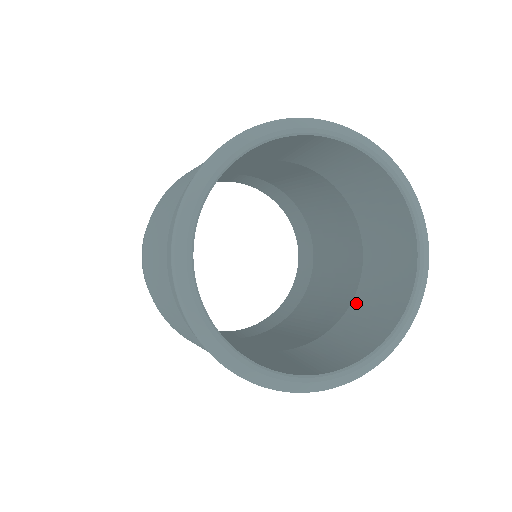
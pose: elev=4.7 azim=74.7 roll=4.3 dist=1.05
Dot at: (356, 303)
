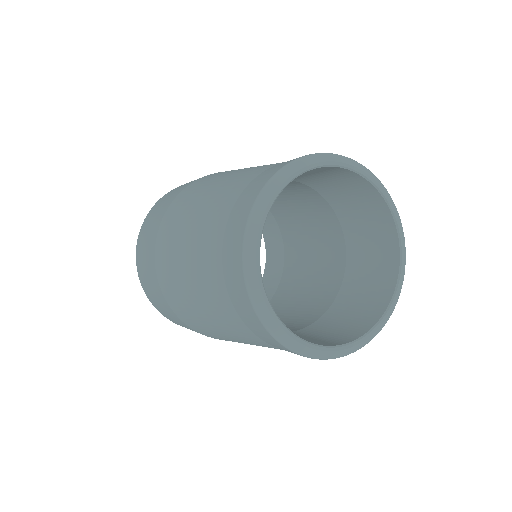
Dot at: (343, 294)
